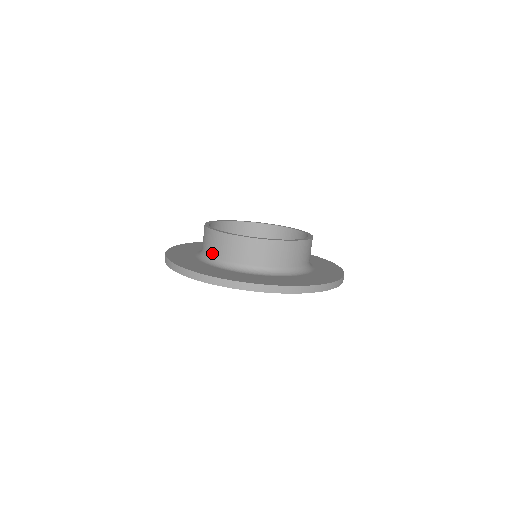
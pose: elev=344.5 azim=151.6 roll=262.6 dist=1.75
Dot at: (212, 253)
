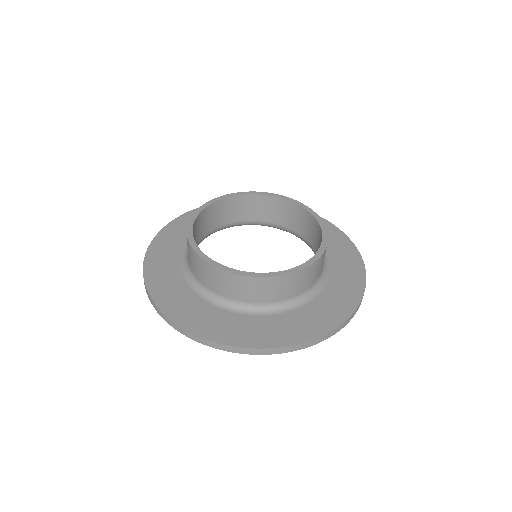
Dot at: (247, 299)
